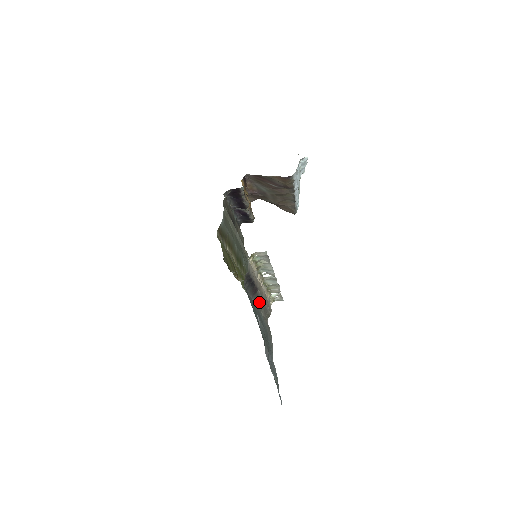
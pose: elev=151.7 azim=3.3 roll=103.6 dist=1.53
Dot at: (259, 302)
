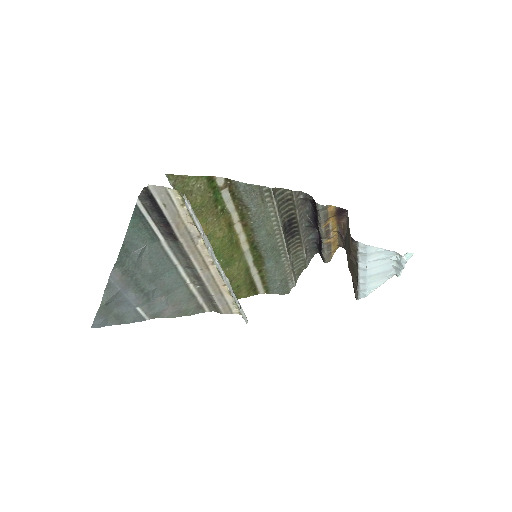
Dot at: (185, 262)
